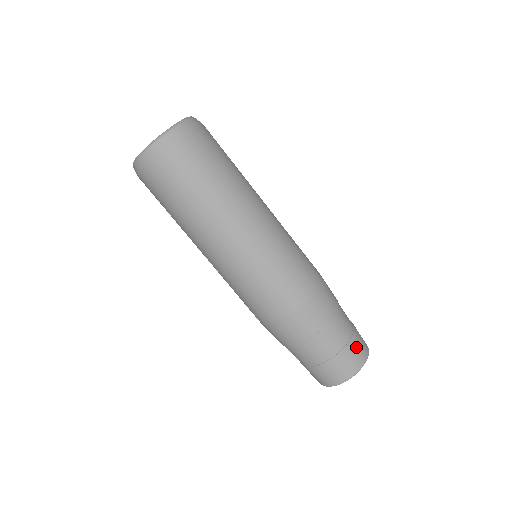
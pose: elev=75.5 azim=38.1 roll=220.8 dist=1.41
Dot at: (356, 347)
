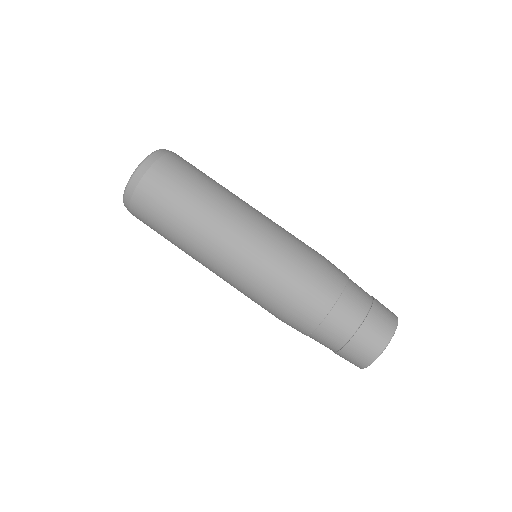
Dot at: (366, 339)
